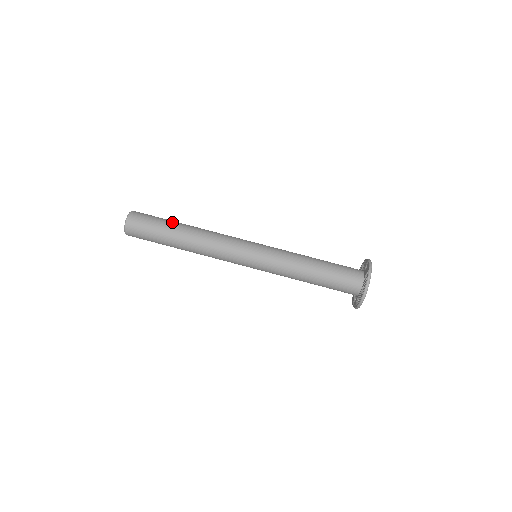
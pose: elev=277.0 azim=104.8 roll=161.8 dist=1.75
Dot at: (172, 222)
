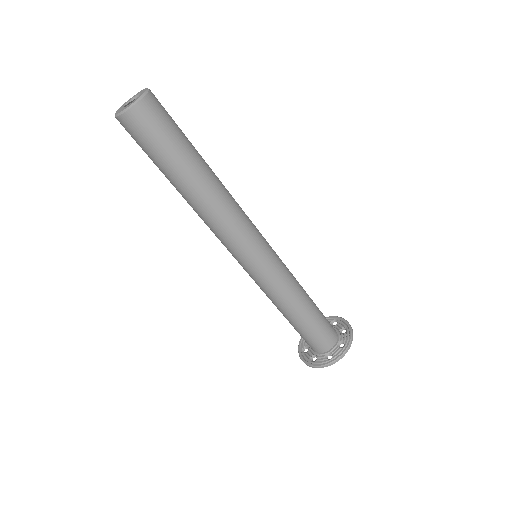
Dot at: (195, 150)
